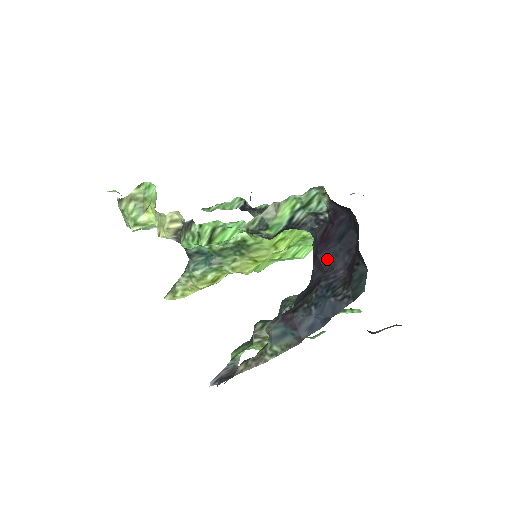
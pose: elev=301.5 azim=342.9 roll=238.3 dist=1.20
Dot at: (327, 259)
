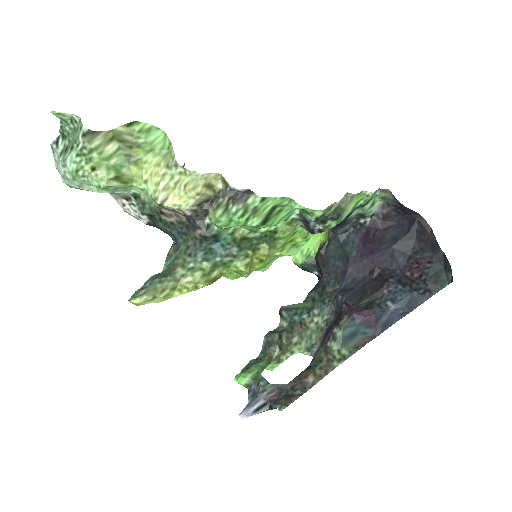
Dot at: (381, 259)
